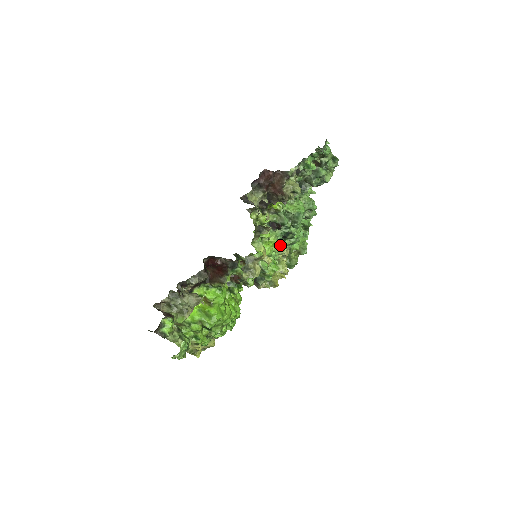
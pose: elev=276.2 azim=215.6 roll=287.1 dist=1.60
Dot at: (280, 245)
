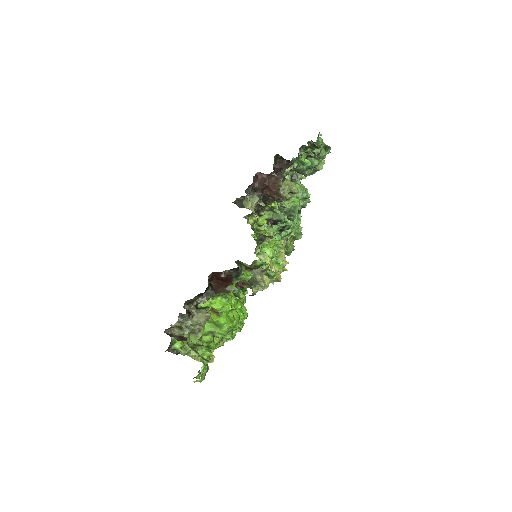
Dot at: (280, 242)
